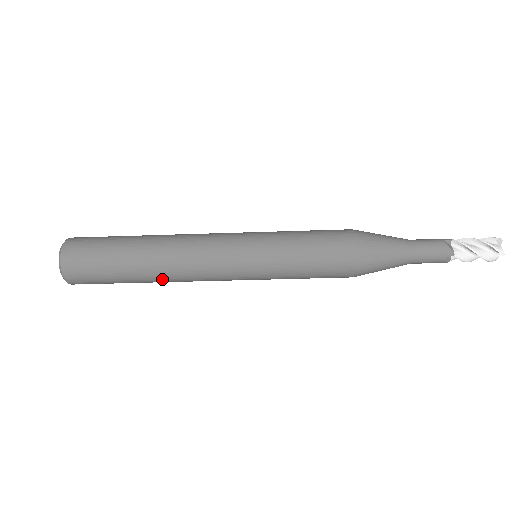
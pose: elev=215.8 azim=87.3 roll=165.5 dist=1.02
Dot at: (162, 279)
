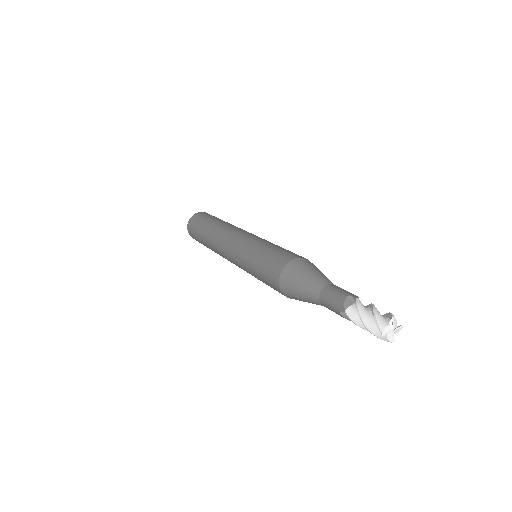
Dot at: occluded
